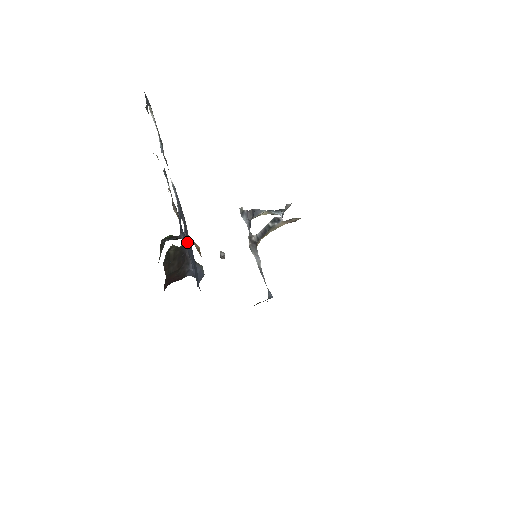
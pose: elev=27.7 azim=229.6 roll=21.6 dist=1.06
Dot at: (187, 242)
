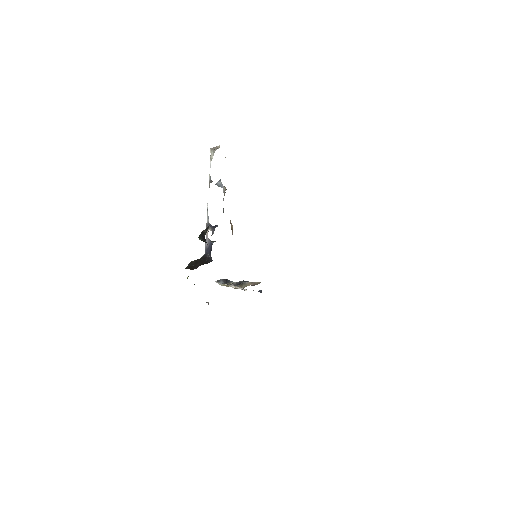
Dot at: (211, 245)
